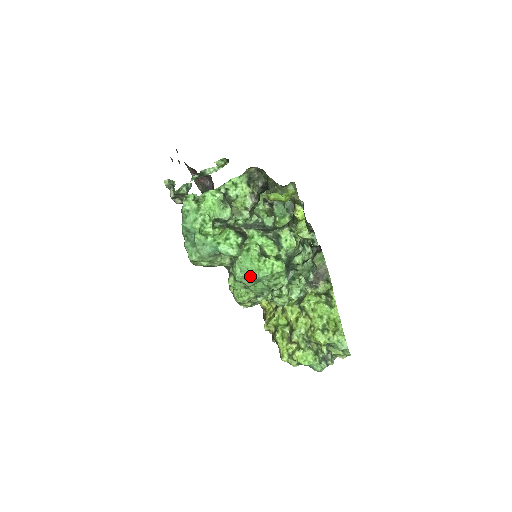
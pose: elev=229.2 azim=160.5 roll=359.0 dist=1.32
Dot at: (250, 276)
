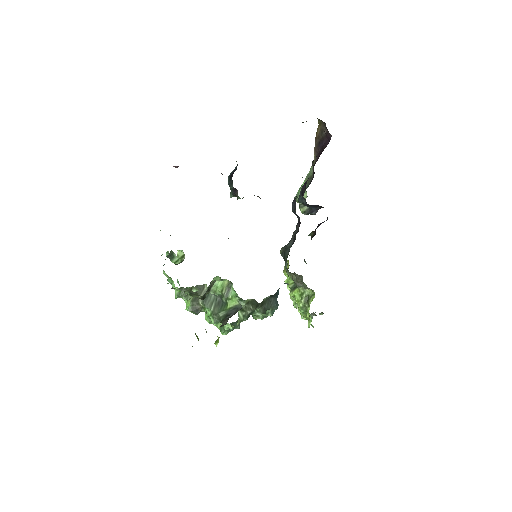
Dot at: occluded
